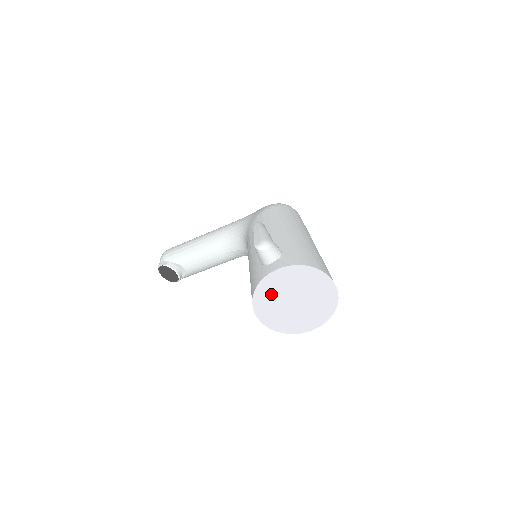
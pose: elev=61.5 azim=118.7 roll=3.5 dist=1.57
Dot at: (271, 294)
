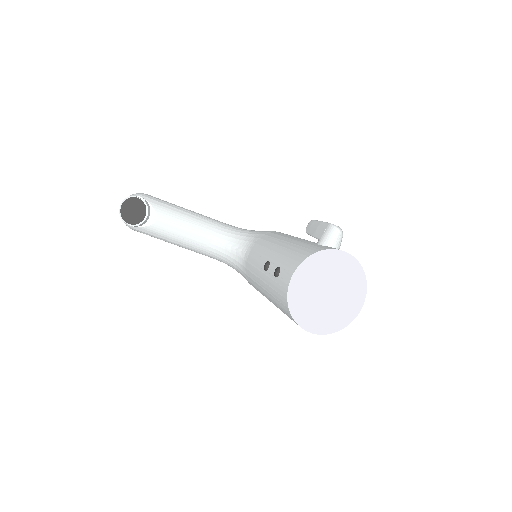
Dot at: (321, 268)
